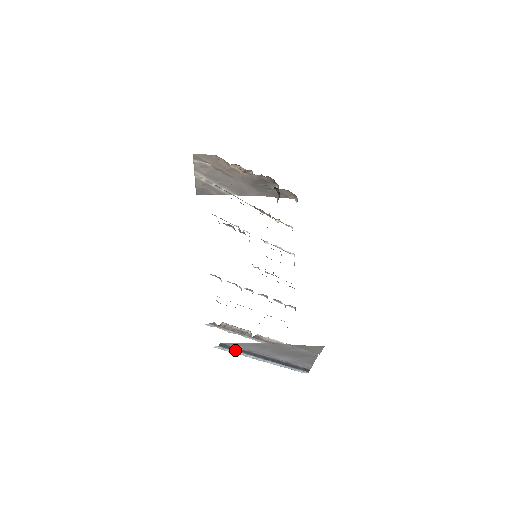
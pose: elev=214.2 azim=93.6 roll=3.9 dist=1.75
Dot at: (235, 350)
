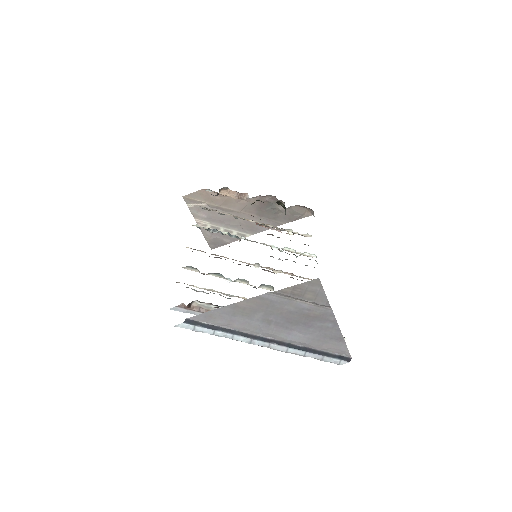
Dot at: (211, 328)
